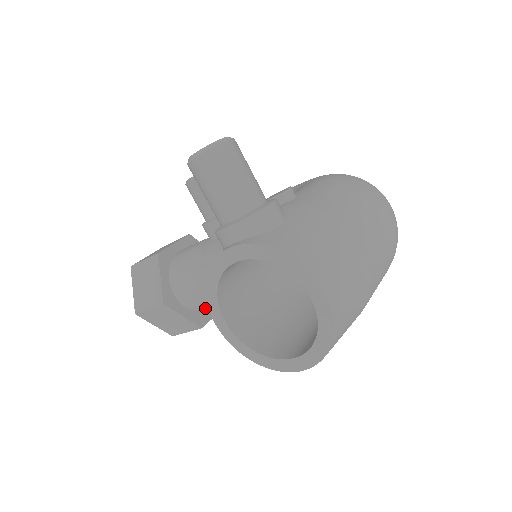
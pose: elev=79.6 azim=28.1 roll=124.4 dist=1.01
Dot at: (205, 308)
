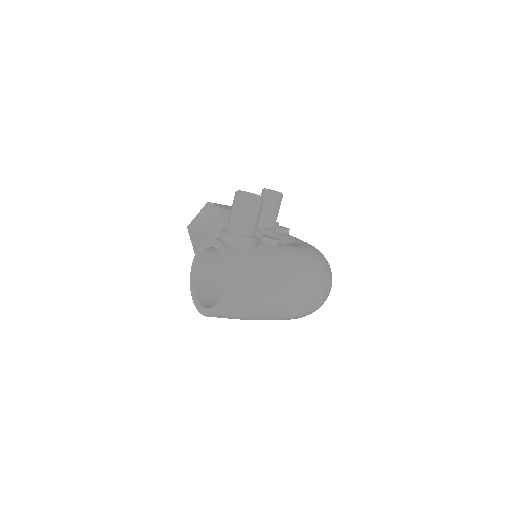
Dot at: occluded
